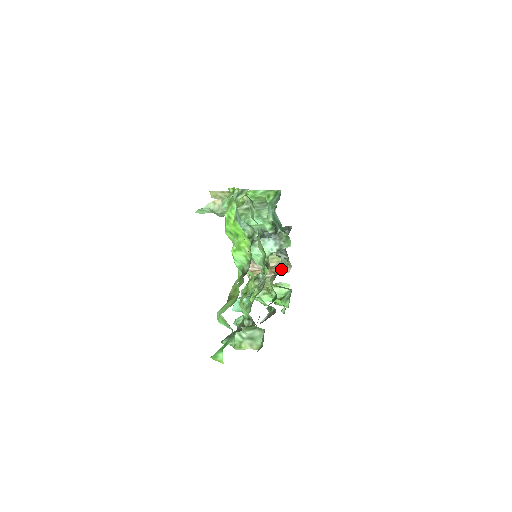
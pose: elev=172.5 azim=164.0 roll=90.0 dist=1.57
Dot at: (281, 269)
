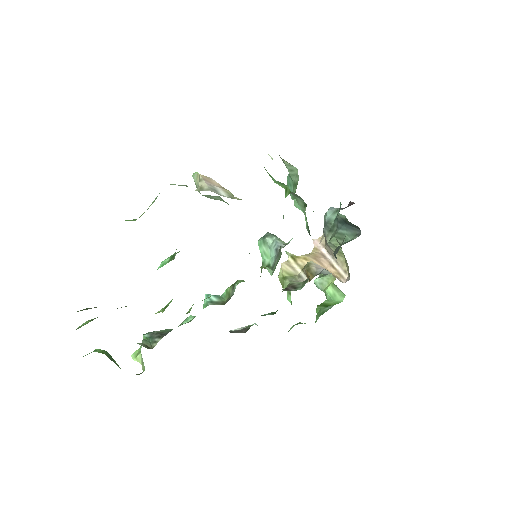
Dot at: (303, 282)
